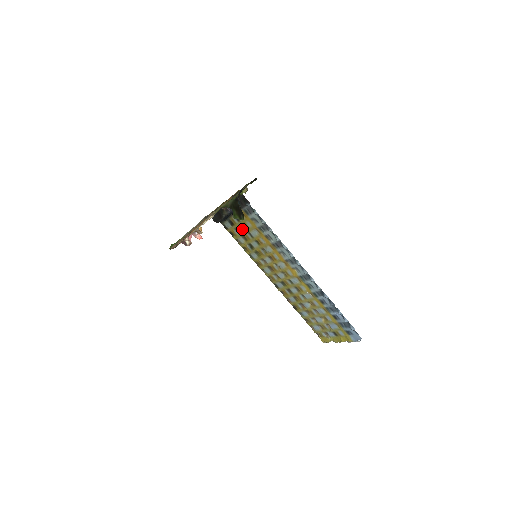
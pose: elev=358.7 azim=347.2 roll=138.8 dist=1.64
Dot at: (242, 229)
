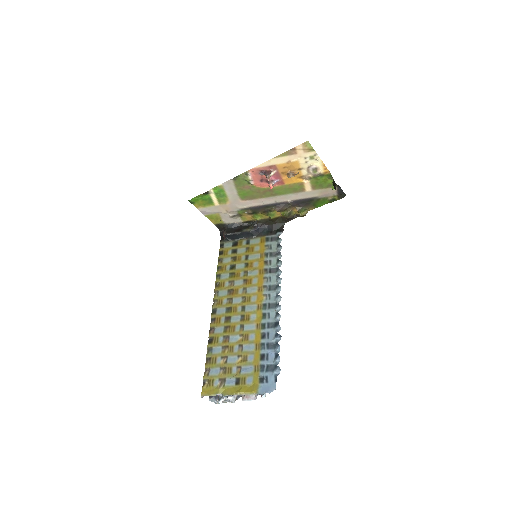
Dot at: (242, 251)
